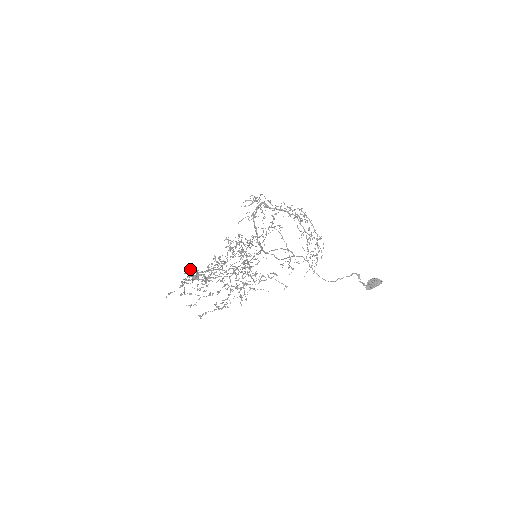
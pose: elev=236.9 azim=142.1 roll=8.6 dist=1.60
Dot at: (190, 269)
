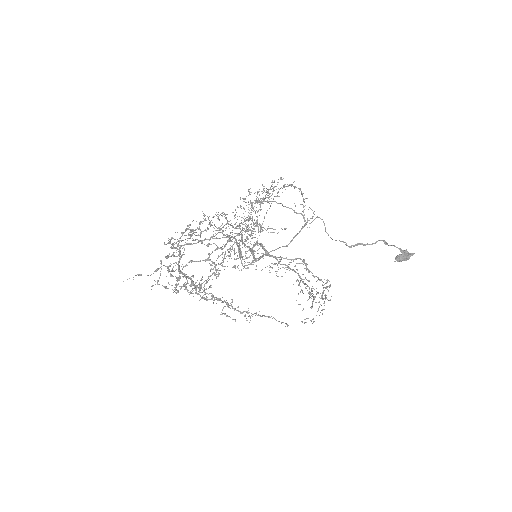
Dot at: occluded
